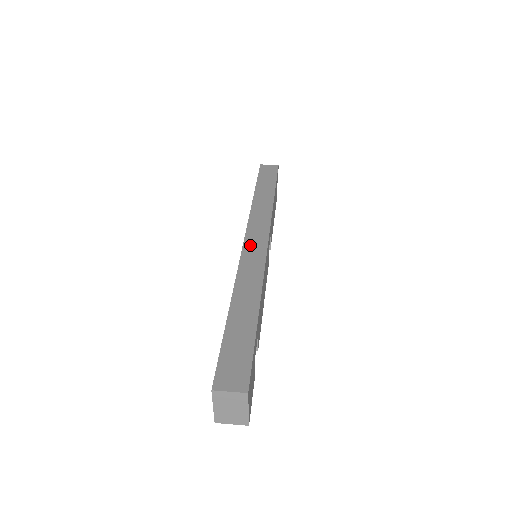
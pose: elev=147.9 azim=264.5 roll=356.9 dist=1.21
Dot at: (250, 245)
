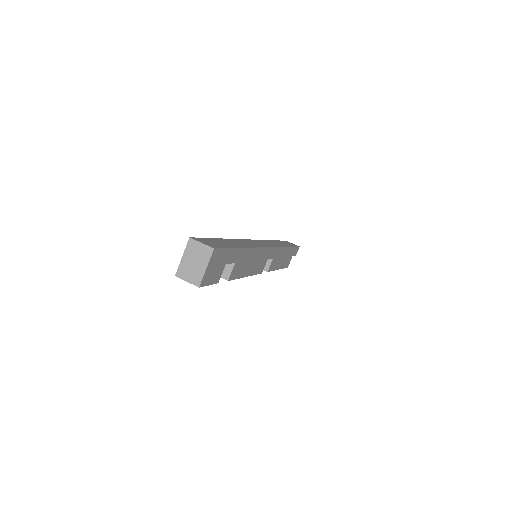
Dot at: (256, 241)
